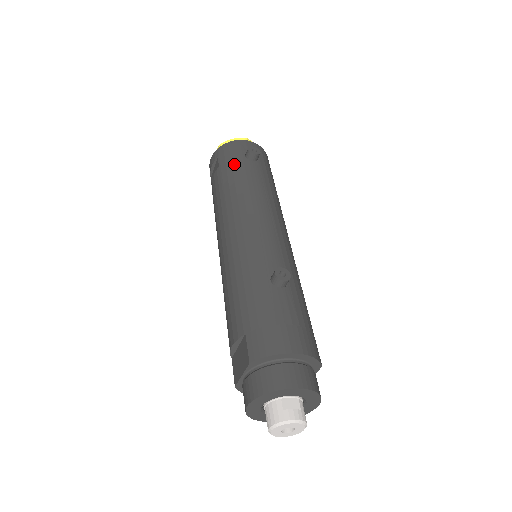
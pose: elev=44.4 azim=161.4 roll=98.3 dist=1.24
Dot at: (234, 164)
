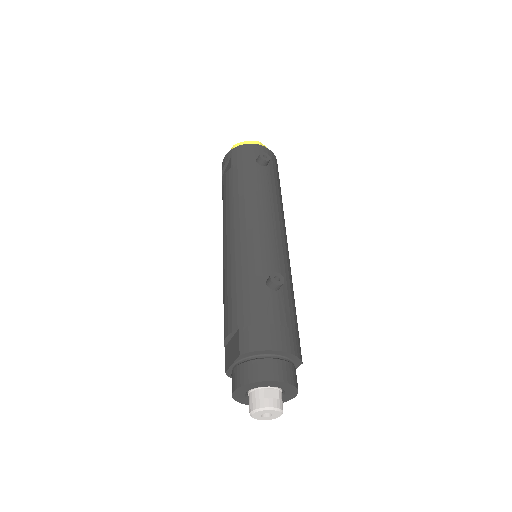
Dot at: (245, 167)
